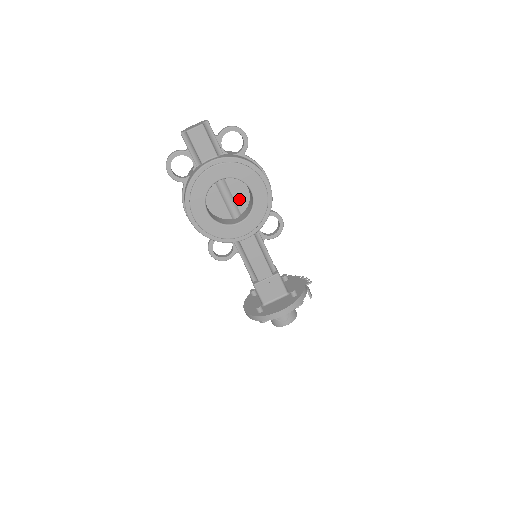
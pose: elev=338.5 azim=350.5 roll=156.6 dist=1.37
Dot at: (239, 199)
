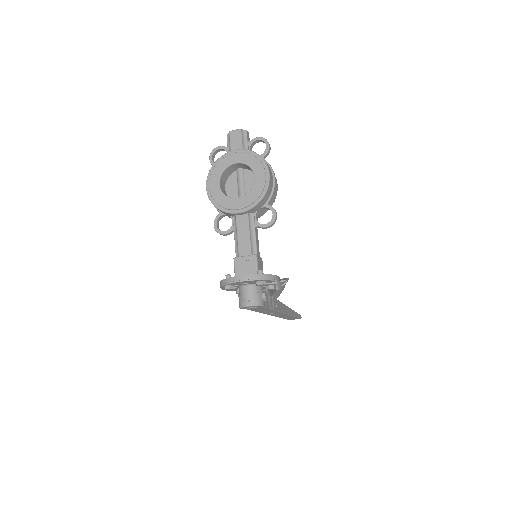
Dot at: (249, 189)
